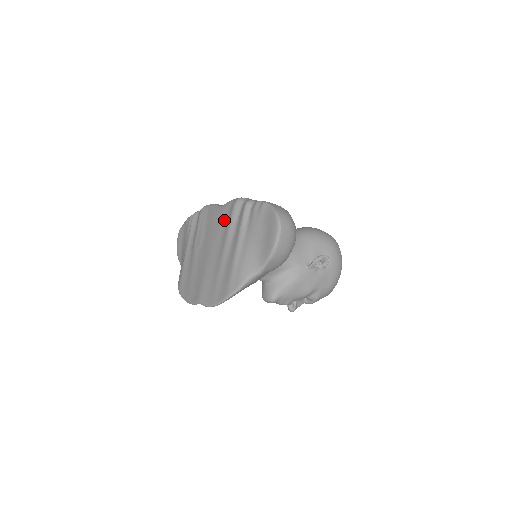
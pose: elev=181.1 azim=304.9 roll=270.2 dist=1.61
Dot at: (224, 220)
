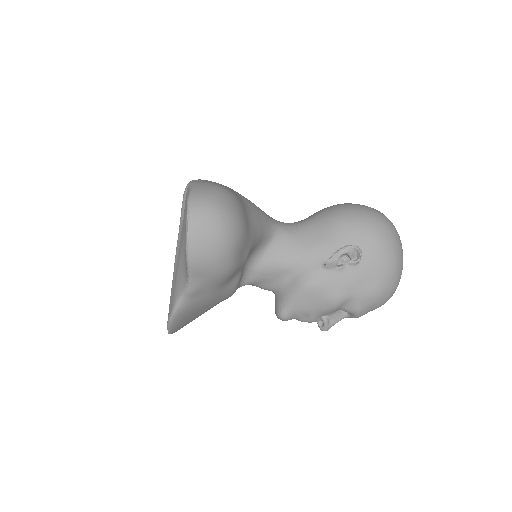
Dot at: occluded
